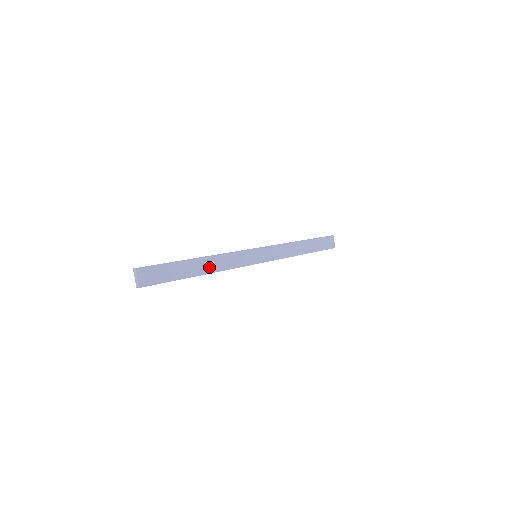
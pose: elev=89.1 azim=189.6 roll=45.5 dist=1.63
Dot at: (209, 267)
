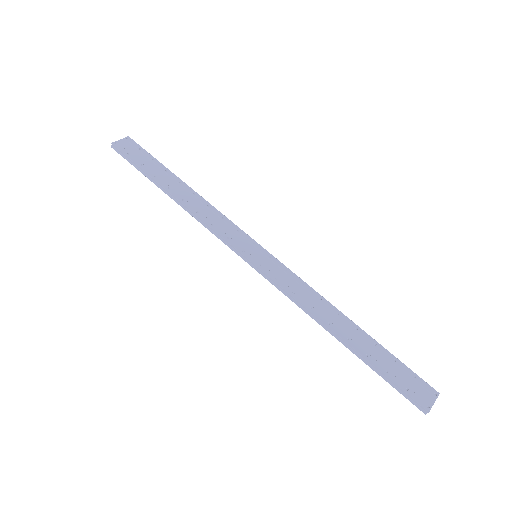
Dot at: (187, 199)
